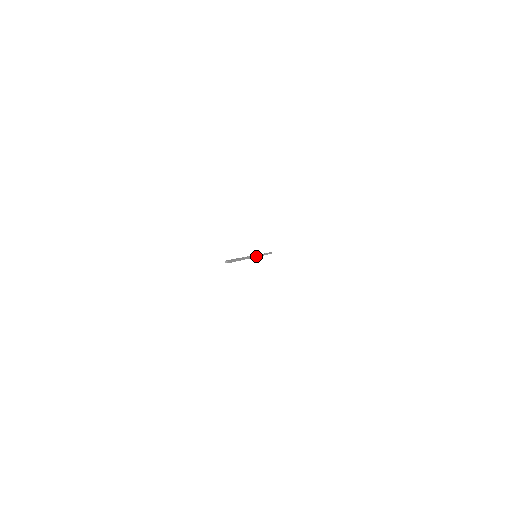
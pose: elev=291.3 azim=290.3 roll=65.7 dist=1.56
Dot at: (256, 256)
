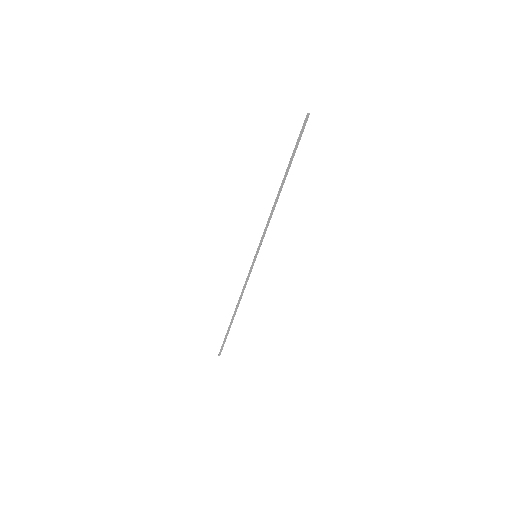
Dot at: occluded
